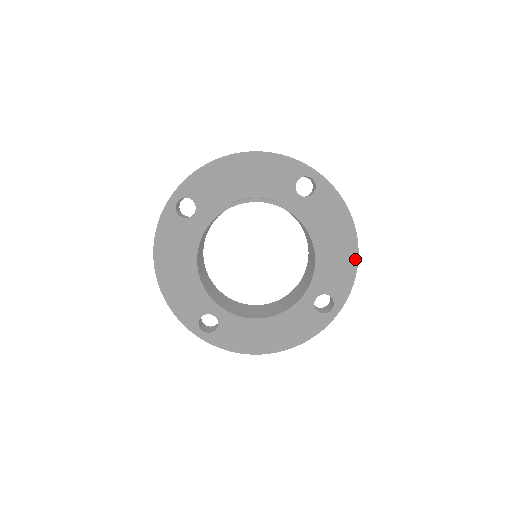
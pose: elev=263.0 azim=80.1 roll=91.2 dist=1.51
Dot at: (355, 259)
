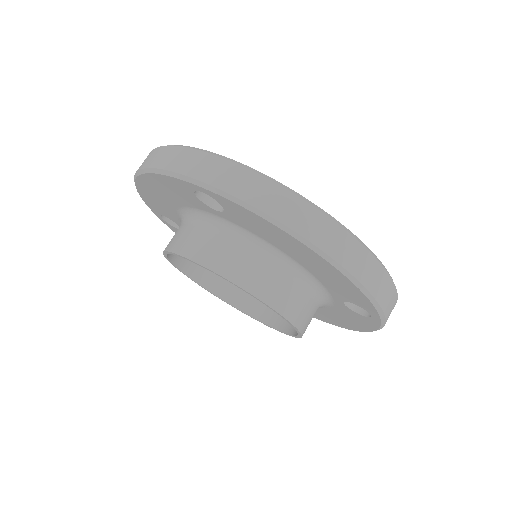
Dot at: (335, 325)
